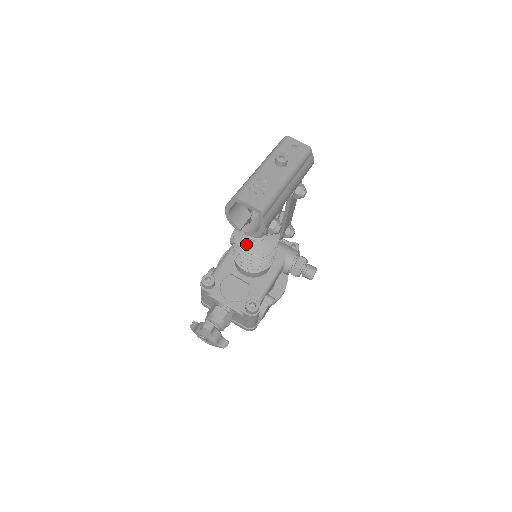
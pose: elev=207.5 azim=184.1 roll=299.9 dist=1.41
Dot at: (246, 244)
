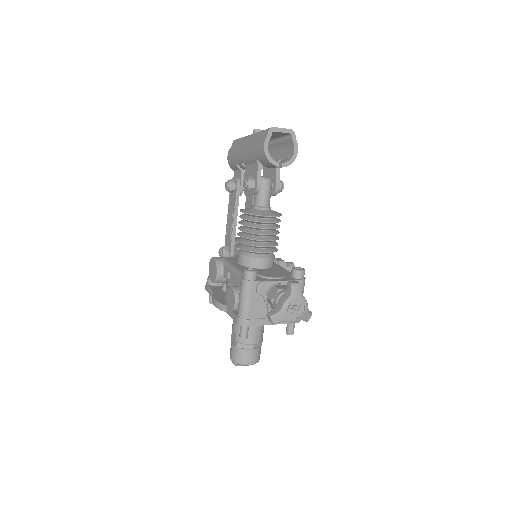
Dot at: (265, 213)
